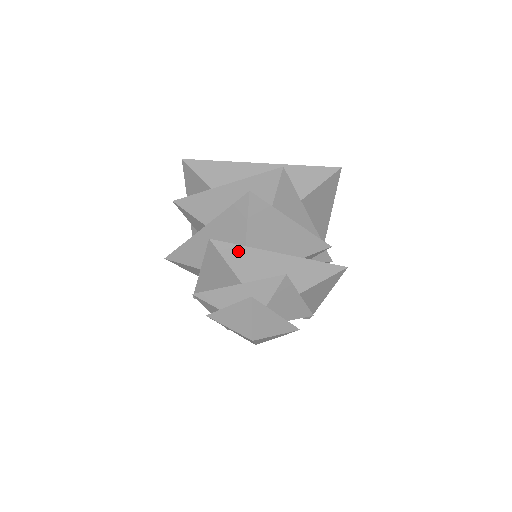
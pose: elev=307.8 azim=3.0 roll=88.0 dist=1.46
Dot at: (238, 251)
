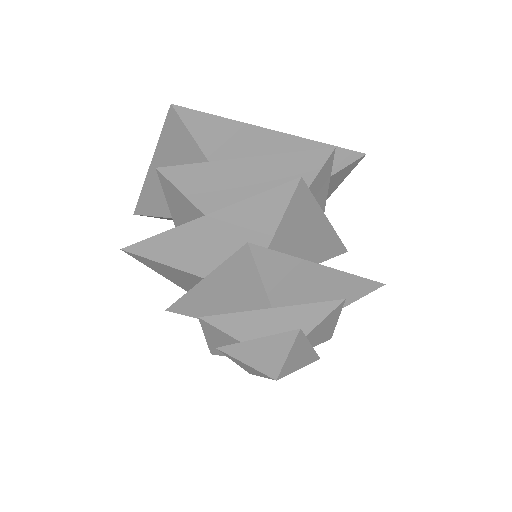
Dot at: (278, 261)
